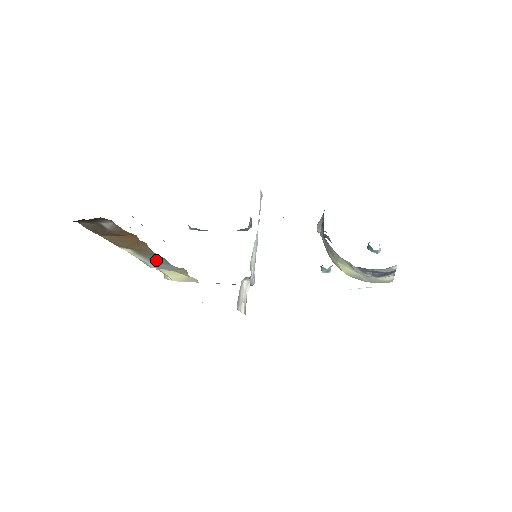
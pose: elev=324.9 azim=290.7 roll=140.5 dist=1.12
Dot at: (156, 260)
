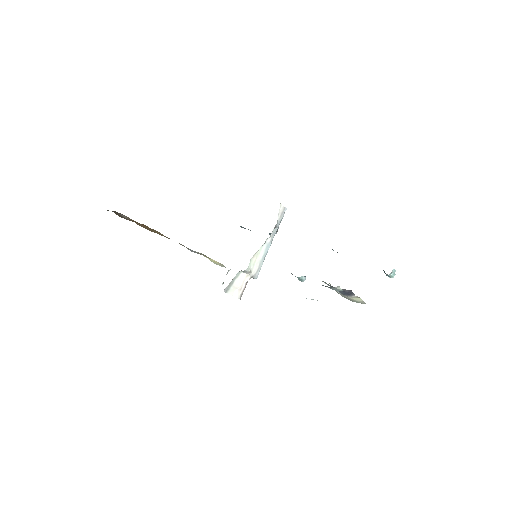
Dot at: occluded
